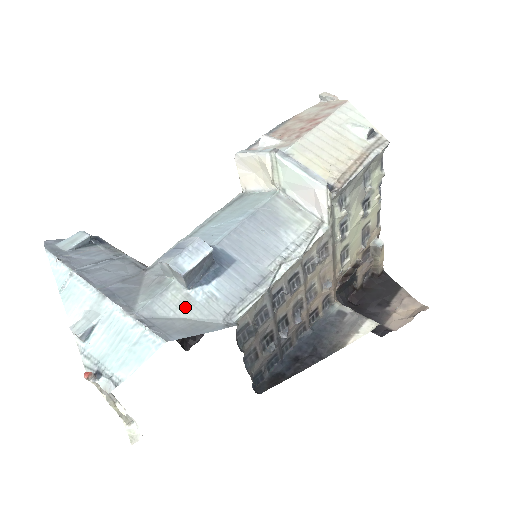
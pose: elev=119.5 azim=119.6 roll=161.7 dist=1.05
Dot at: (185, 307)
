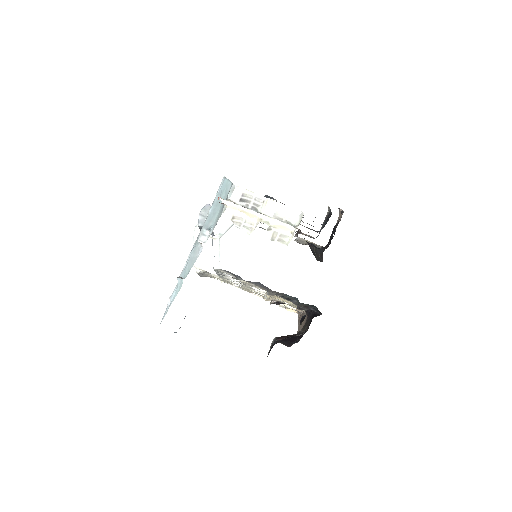
Dot at: occluded
